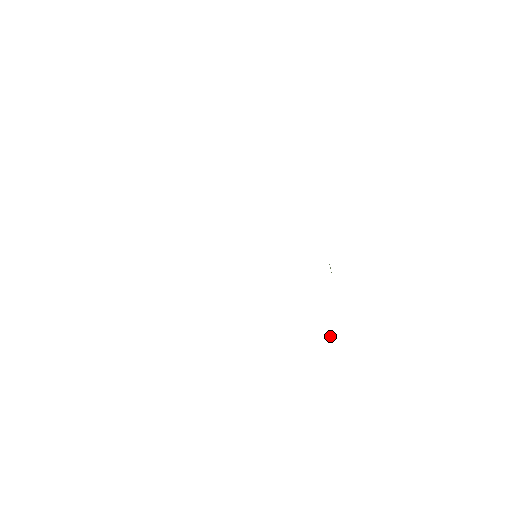
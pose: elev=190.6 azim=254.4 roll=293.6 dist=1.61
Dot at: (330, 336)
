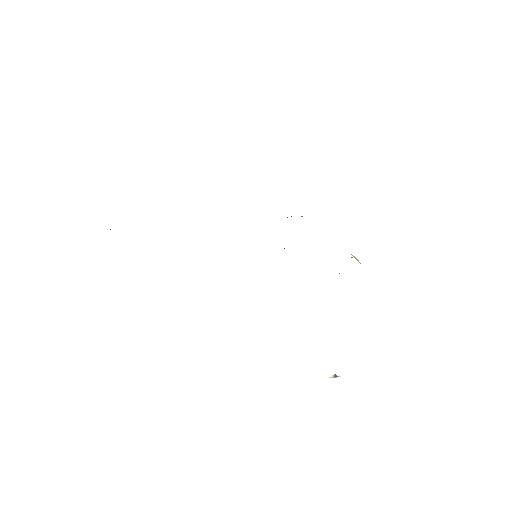
Dot at: (334, 376)
